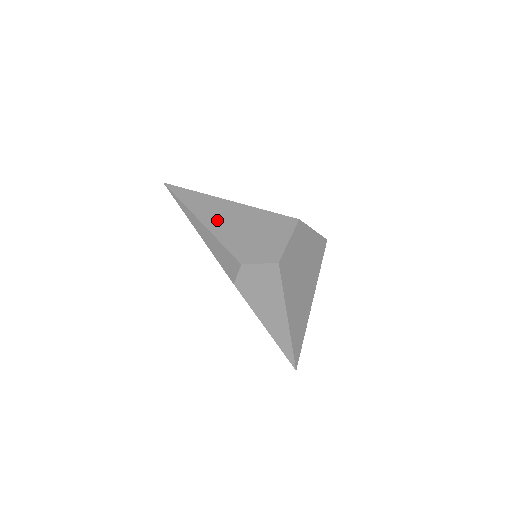
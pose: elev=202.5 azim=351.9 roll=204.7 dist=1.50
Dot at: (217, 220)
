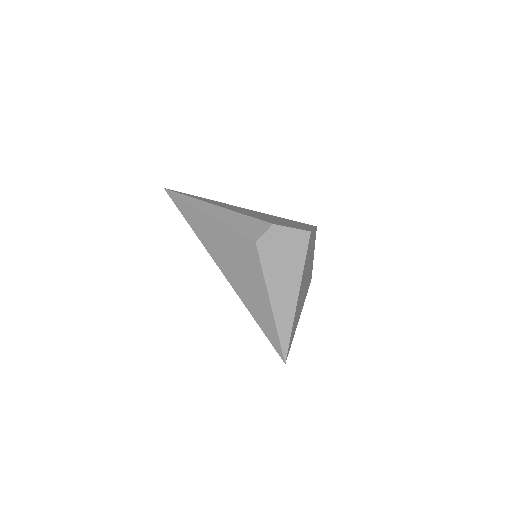
Dot at: (234, 208)
